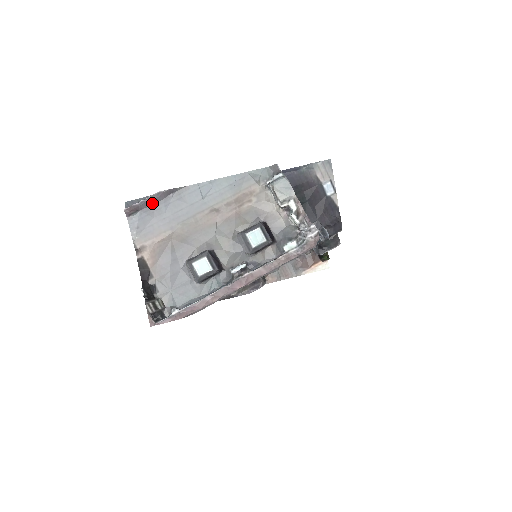
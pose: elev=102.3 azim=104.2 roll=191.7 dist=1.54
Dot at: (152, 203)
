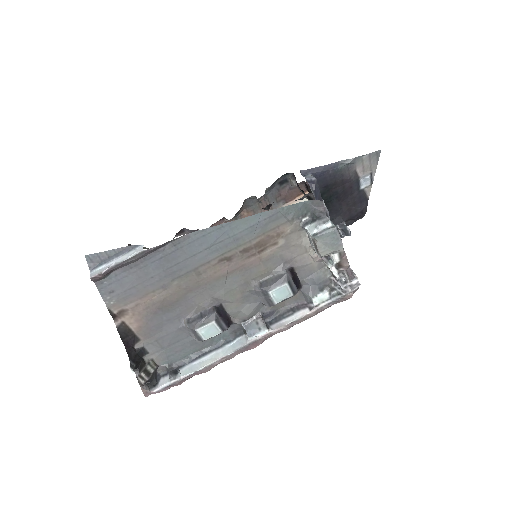
Dot at: (133, 261)
